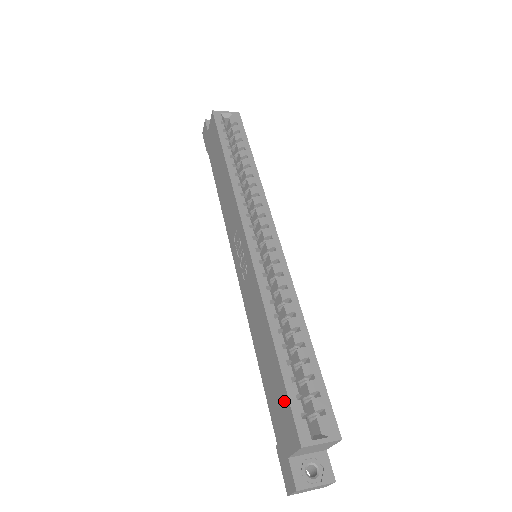
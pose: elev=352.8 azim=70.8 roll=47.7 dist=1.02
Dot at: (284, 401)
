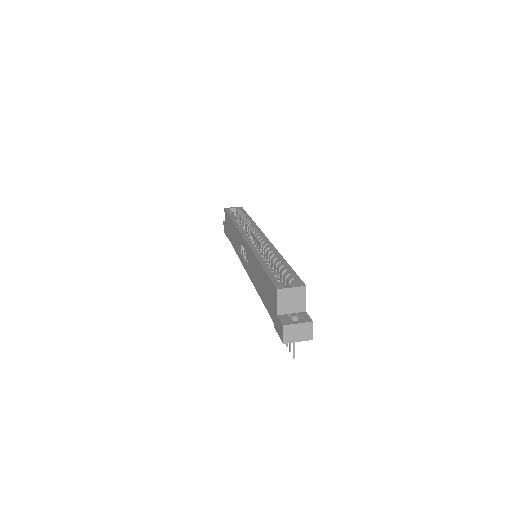
Dot at: (268, 284)
